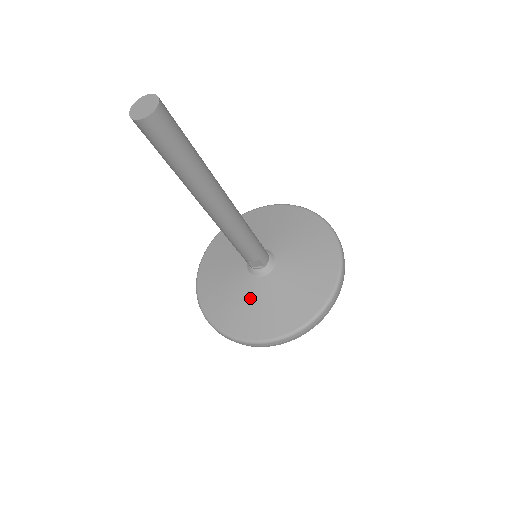
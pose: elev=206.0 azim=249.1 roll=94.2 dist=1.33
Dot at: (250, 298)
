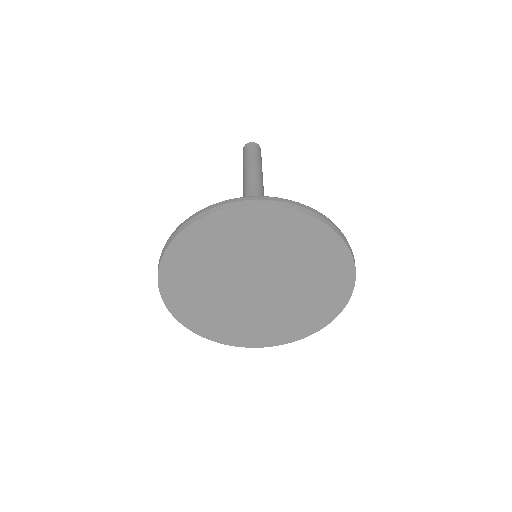
Dot at: occluded
